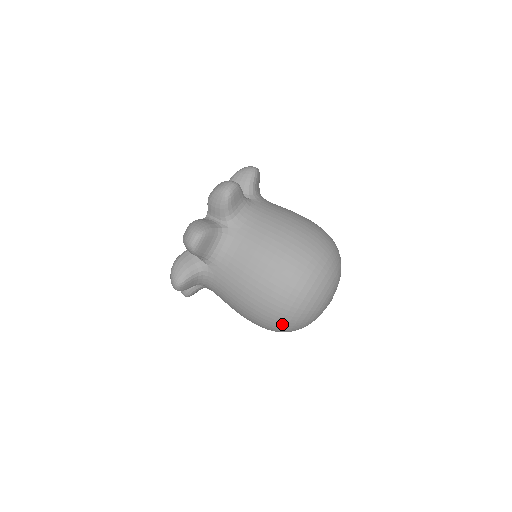
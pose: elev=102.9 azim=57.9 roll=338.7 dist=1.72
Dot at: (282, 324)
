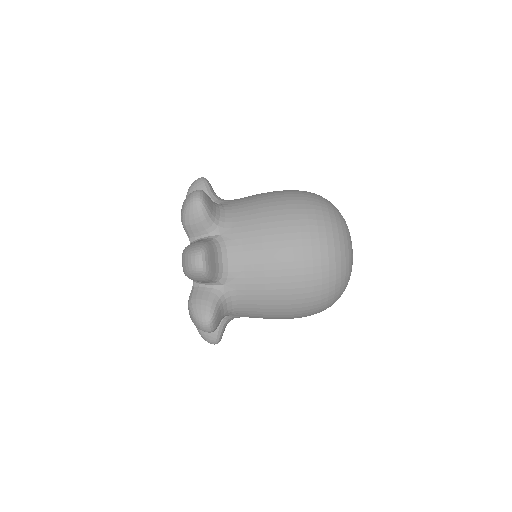
Dot at: occluded
